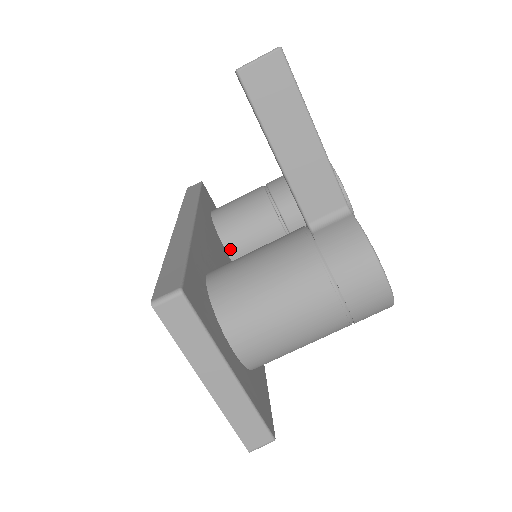
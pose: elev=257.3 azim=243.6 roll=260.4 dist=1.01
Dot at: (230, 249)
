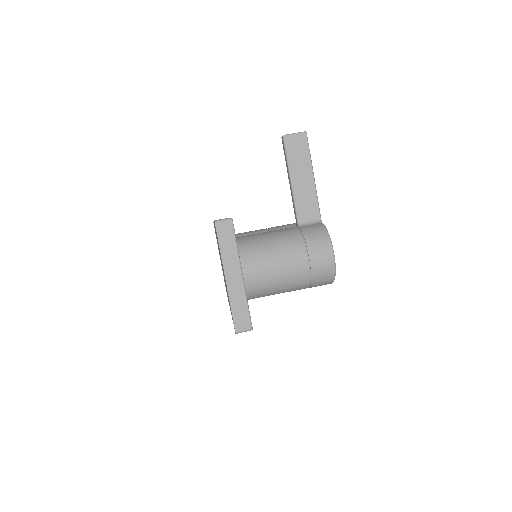
Dot at: occluded
